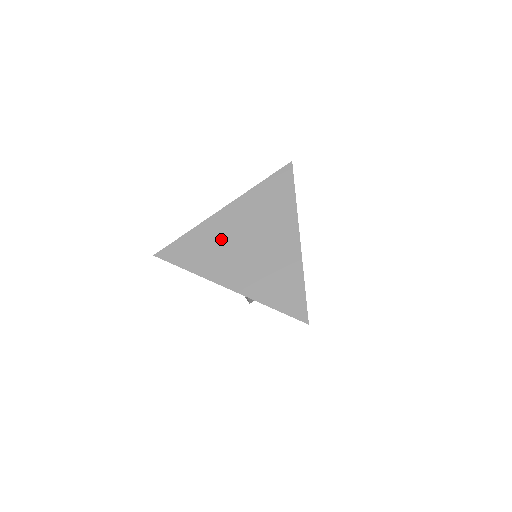
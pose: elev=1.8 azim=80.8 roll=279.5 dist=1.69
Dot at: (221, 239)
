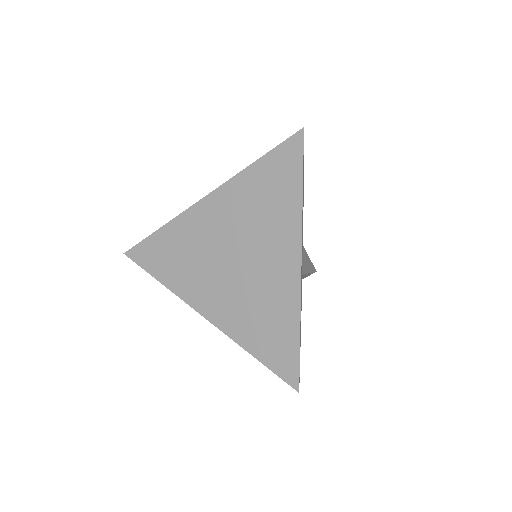
Dot at: (199, 246)
